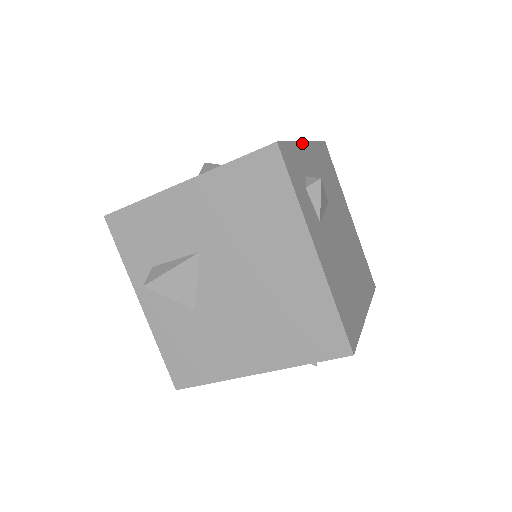
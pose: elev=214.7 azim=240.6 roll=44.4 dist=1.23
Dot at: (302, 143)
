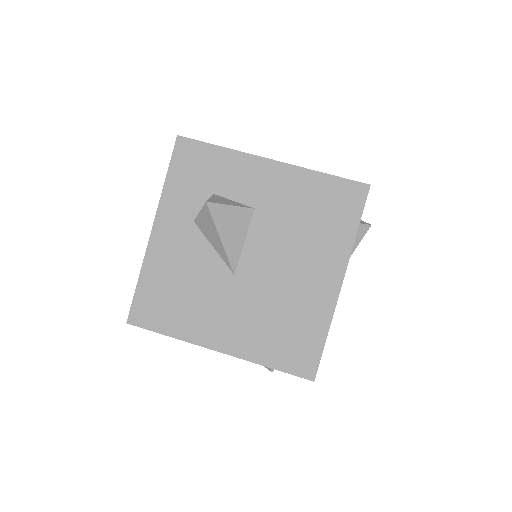
Dot at: occluded
